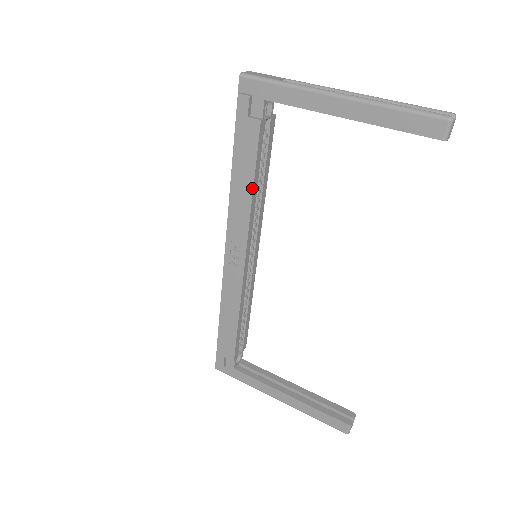
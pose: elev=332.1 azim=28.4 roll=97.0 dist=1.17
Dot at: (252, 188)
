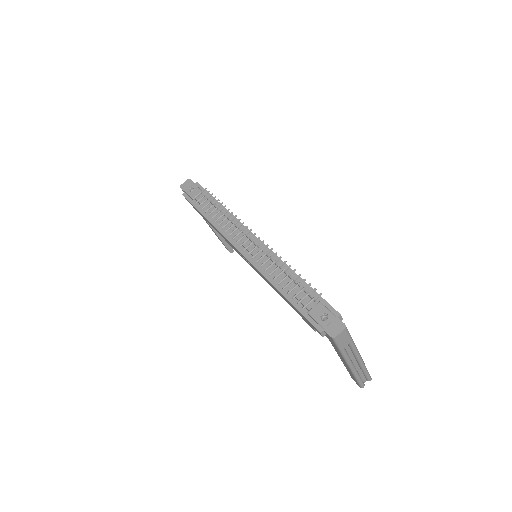
Dot at: (282, 297)
